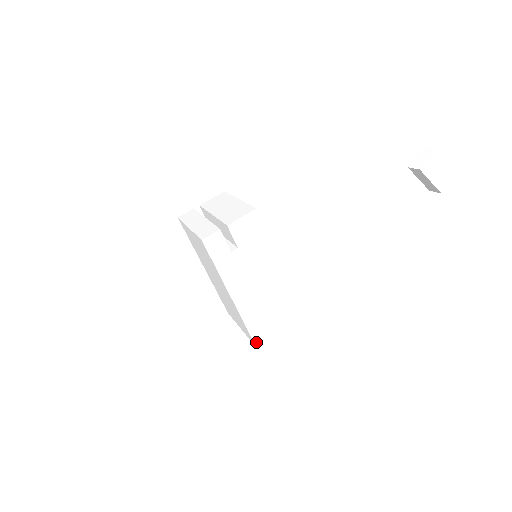
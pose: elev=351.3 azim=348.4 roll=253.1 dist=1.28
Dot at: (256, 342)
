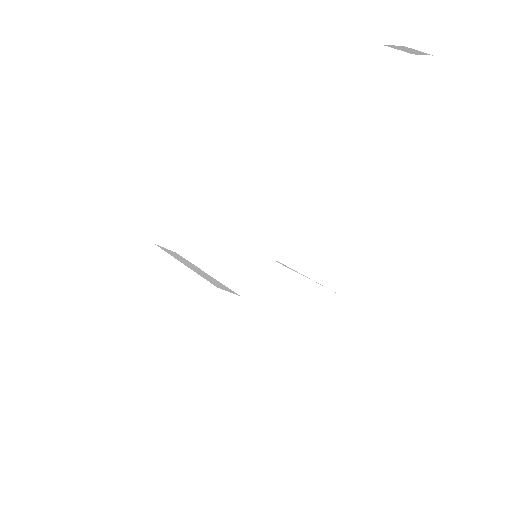
Dot at: (304, 342)
